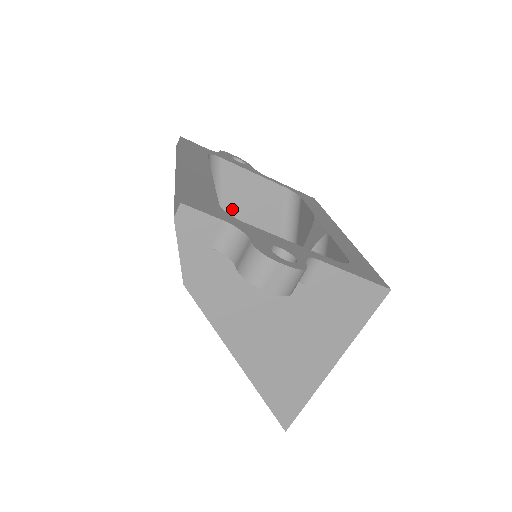
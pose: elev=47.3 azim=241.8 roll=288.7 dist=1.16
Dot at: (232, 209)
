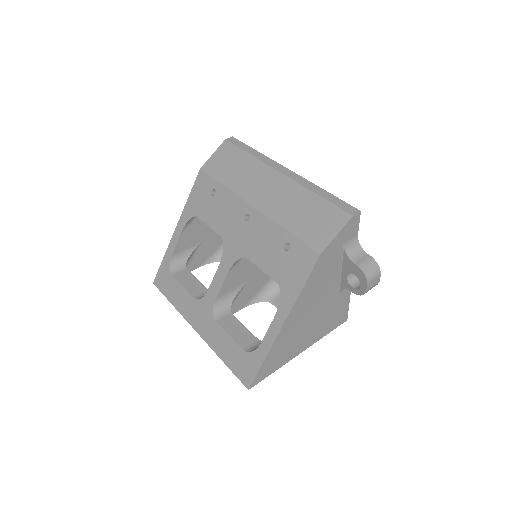
Dot at: occluded
